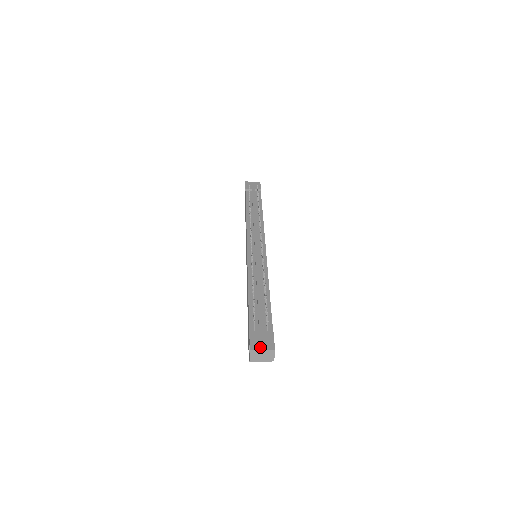
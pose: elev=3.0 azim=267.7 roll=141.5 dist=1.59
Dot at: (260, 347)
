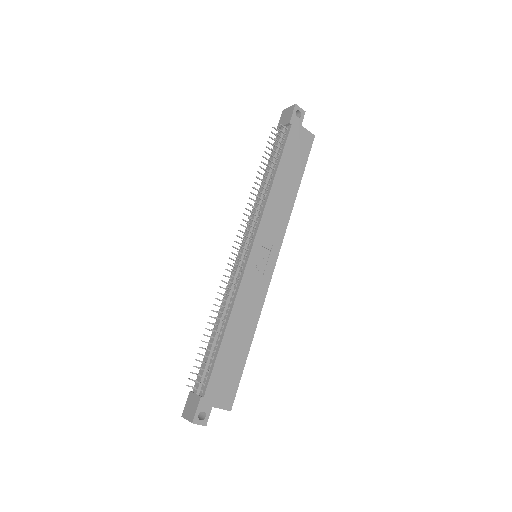
Dot at: (186, 416)
